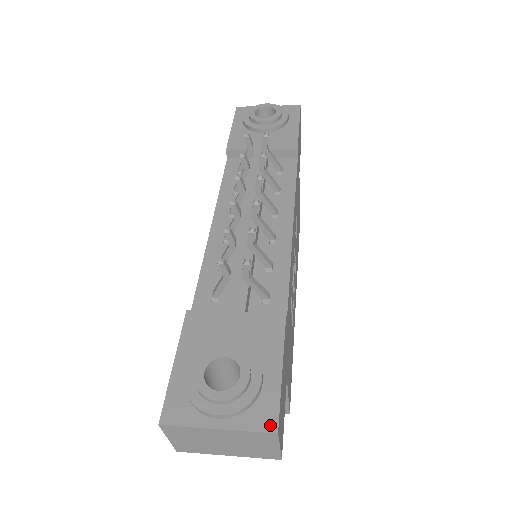
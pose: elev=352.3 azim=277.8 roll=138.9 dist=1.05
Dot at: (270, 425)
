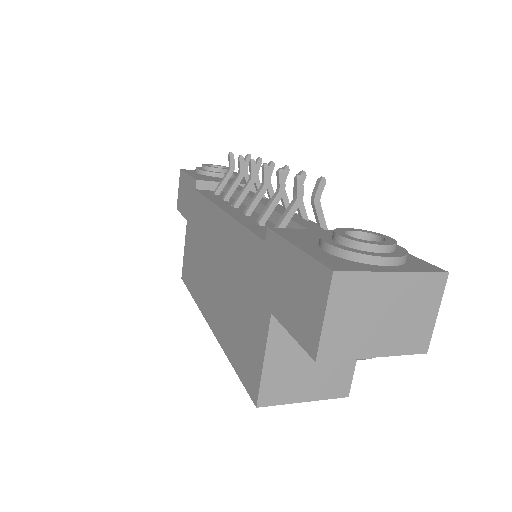
Dot at: (436, 269)
